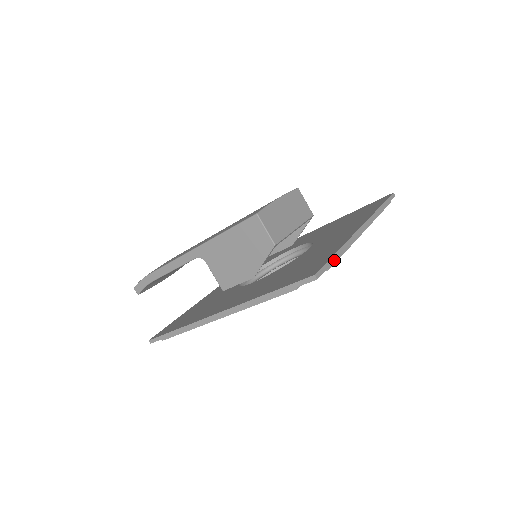
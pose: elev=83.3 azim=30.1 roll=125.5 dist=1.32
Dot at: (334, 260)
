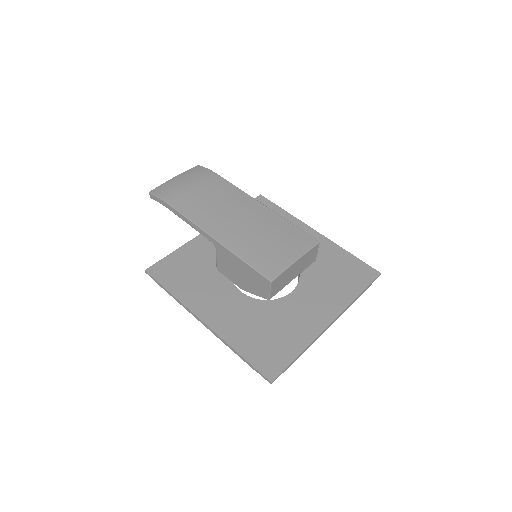
Dot at: occluded
